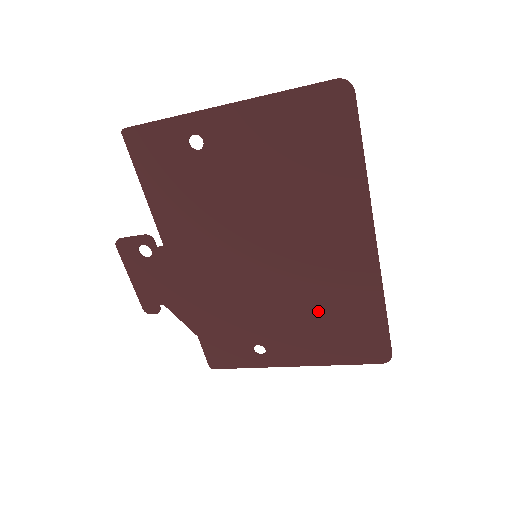
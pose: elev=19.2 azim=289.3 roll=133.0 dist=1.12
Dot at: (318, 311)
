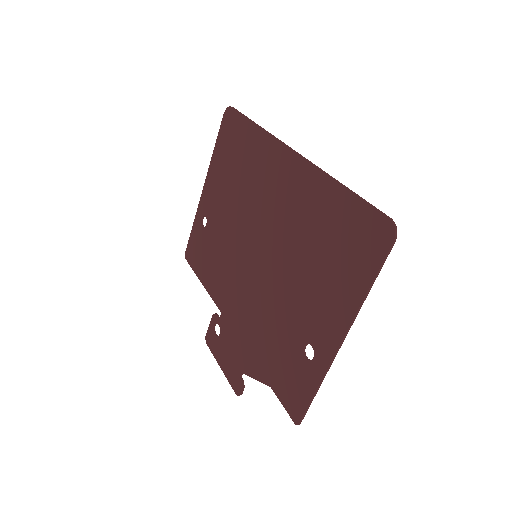
Dot at: (310, 252)
